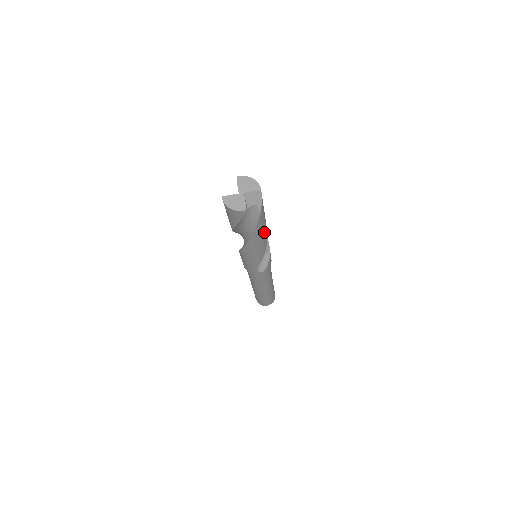
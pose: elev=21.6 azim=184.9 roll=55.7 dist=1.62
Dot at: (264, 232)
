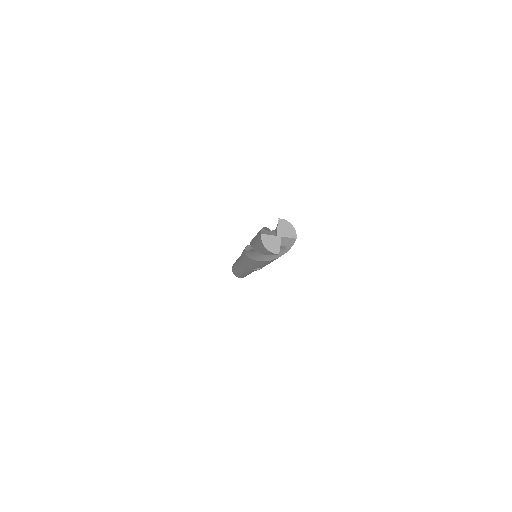
Dot at: occluded
